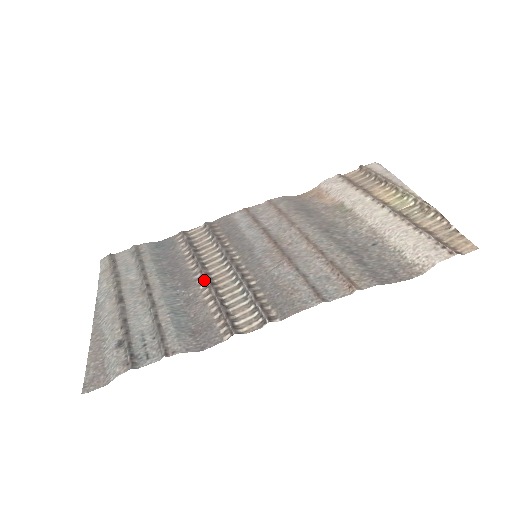
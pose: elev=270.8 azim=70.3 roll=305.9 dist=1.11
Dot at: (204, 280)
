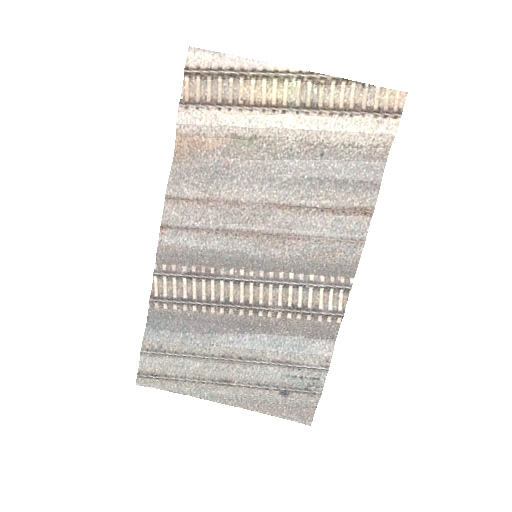
Dot at: (255, 311)
